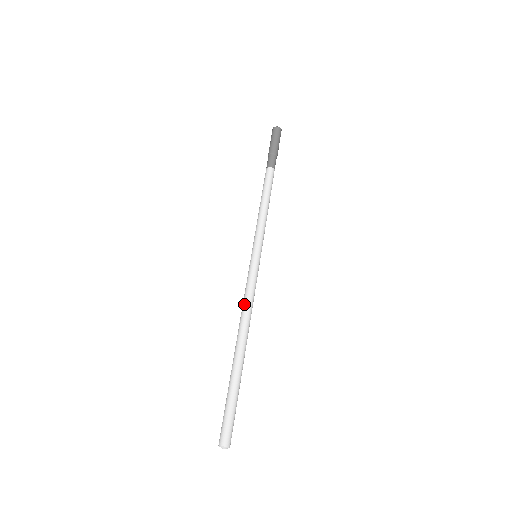
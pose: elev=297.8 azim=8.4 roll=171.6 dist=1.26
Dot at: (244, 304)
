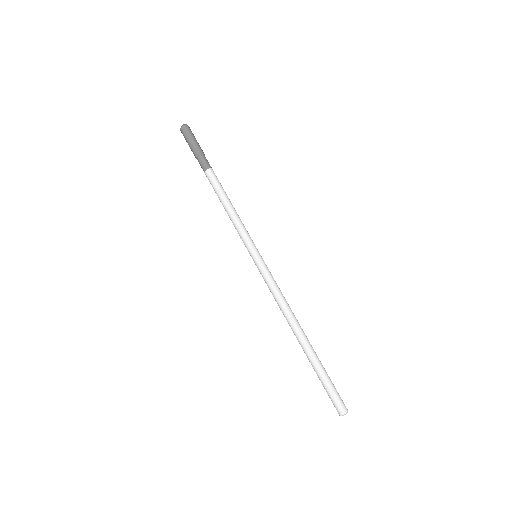
Dot at: occluded
